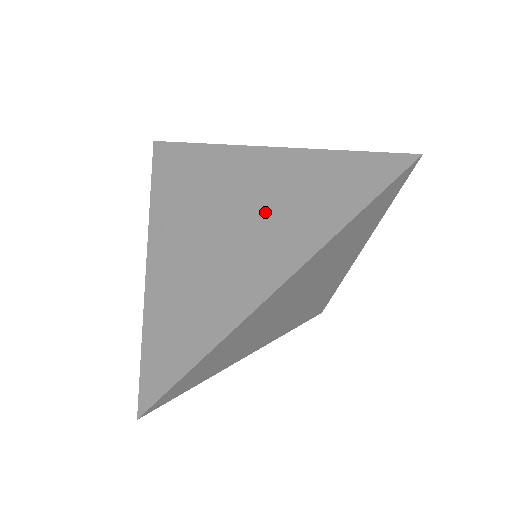
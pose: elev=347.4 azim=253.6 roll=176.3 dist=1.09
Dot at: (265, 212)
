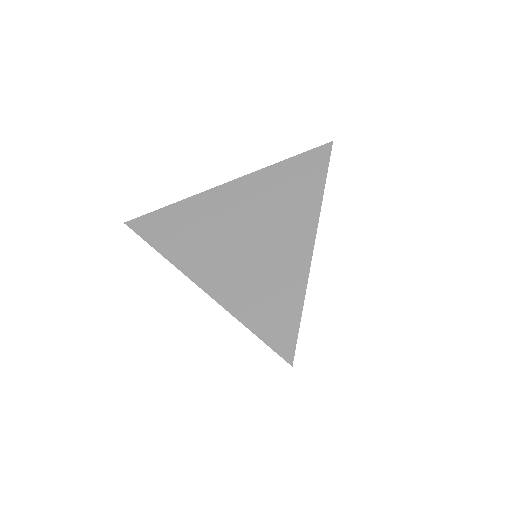
Dot at: (268, 210)
